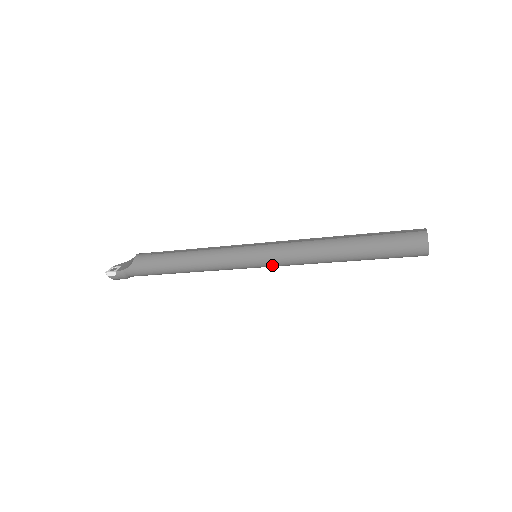
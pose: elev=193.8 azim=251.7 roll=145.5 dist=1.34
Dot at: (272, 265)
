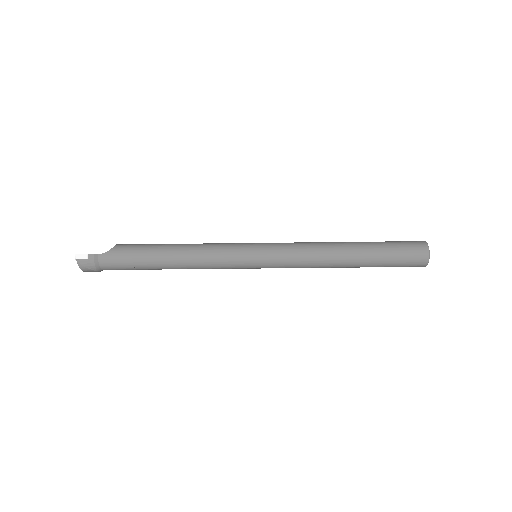
Dot at: (275, 262)
